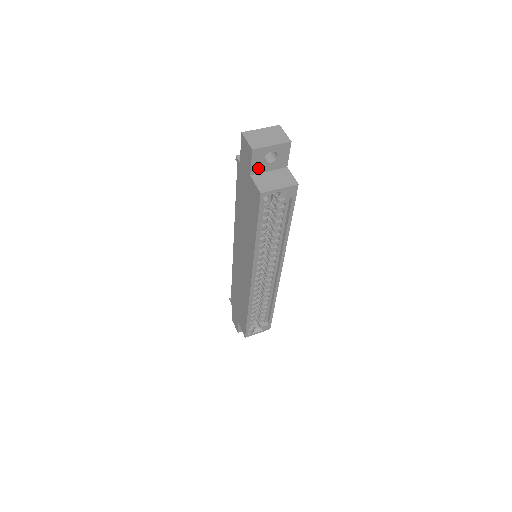
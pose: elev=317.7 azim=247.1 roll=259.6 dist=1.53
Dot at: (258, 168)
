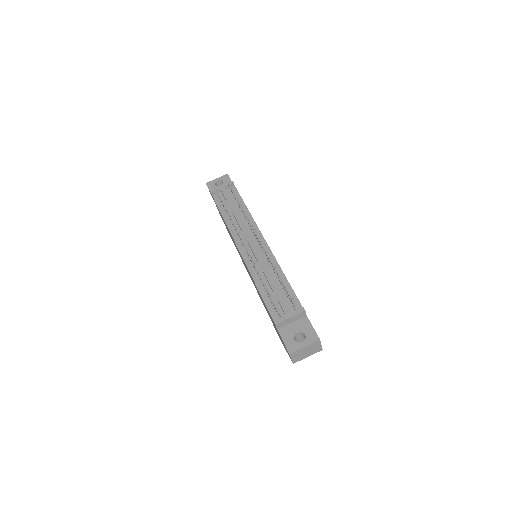
Dot at: occluded
